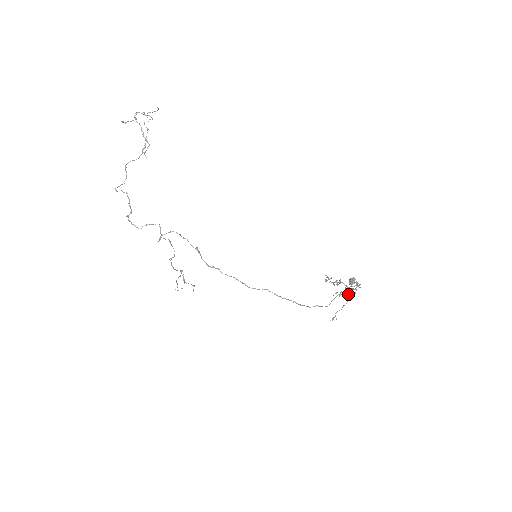
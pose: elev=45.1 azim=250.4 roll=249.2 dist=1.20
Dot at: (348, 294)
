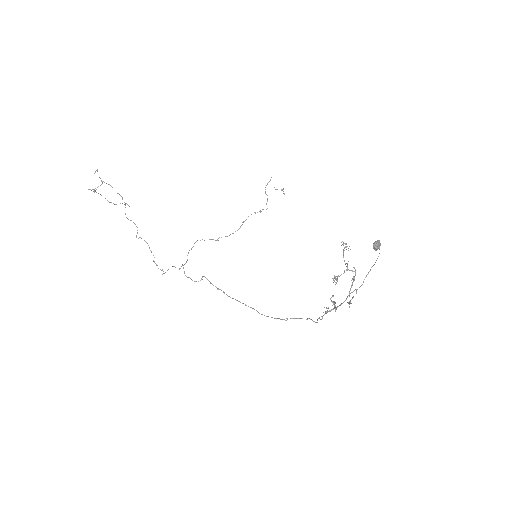
Dot at: (336, 309)
